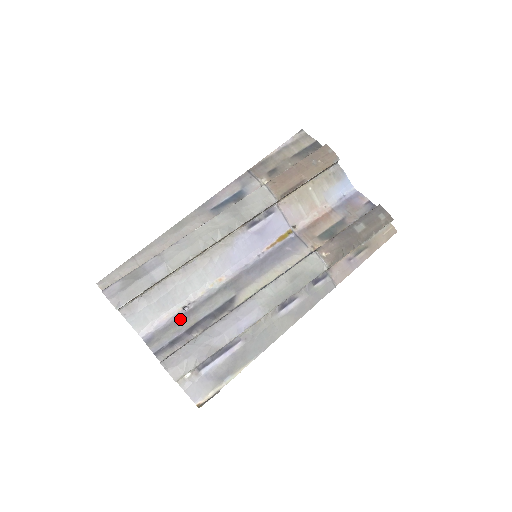
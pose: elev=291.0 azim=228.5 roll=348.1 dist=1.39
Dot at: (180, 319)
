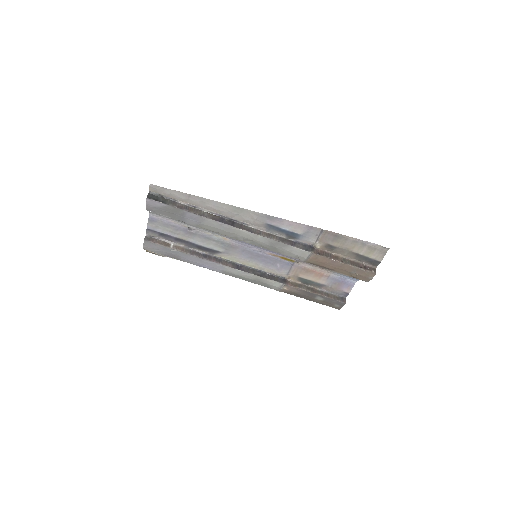
Dot at: (180, 230)
